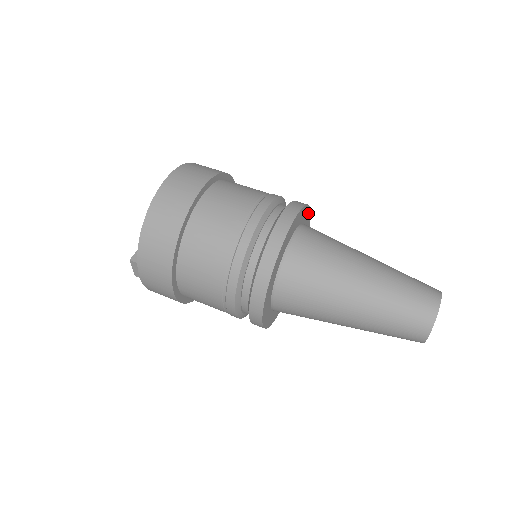
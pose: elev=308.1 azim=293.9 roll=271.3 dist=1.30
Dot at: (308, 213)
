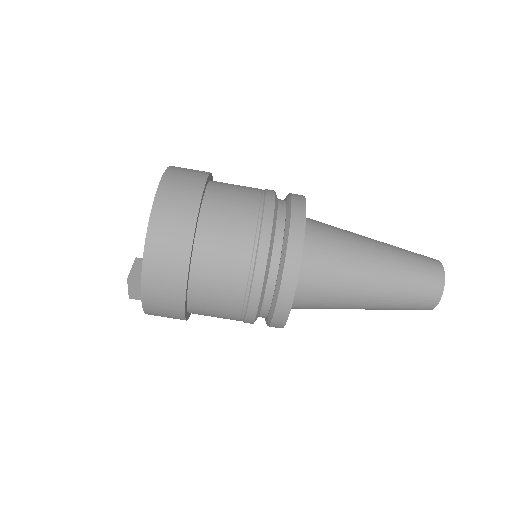
Dot at: occluded
